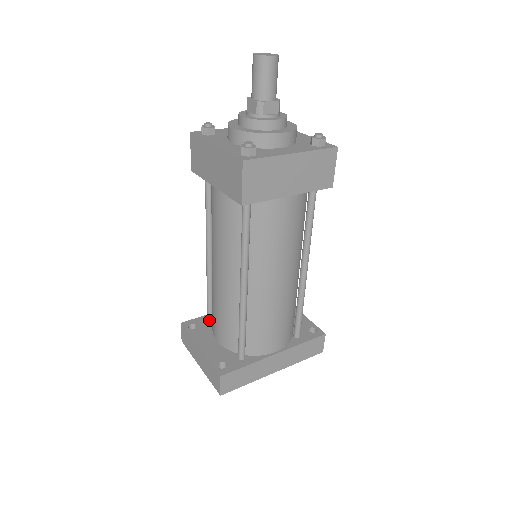
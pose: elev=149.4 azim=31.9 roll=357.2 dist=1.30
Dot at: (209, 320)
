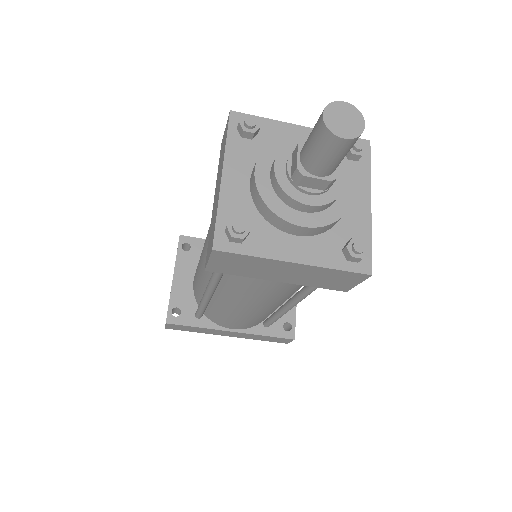
Dot at: occluded
